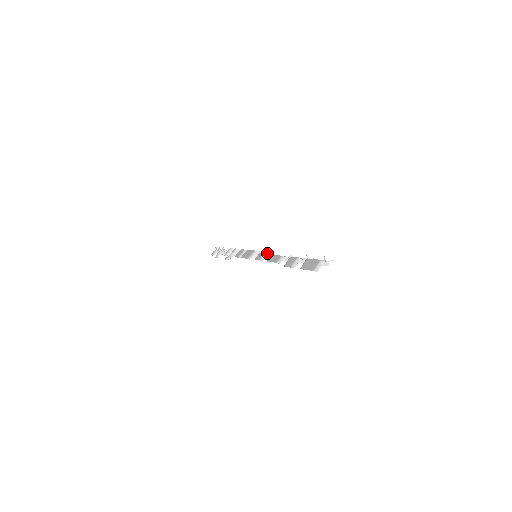
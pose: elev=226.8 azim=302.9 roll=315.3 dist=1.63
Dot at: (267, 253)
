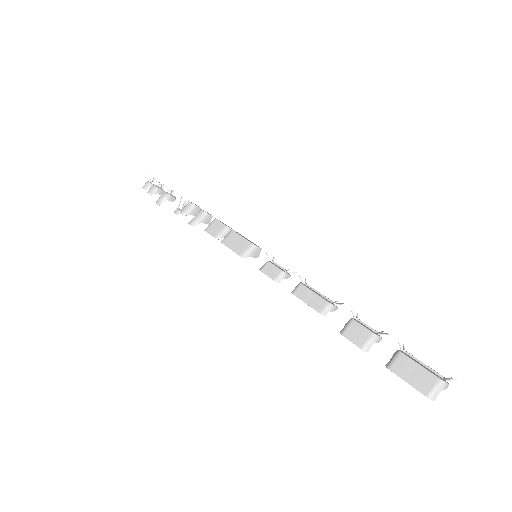
Dot at: (287, 270)
